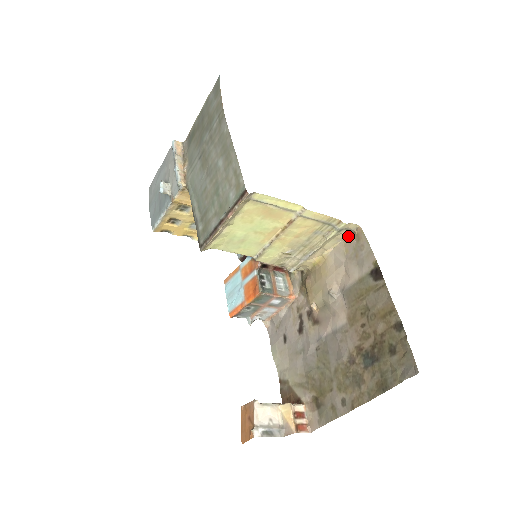
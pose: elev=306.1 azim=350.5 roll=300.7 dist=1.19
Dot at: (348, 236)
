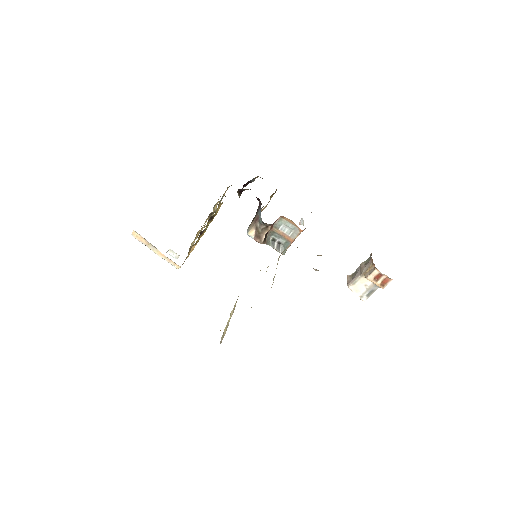
Dot at: occluded
